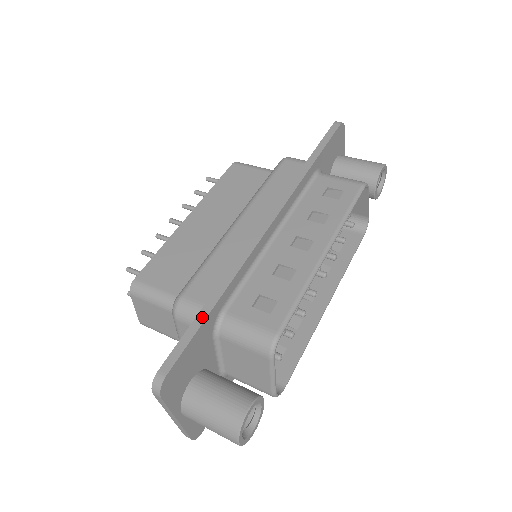
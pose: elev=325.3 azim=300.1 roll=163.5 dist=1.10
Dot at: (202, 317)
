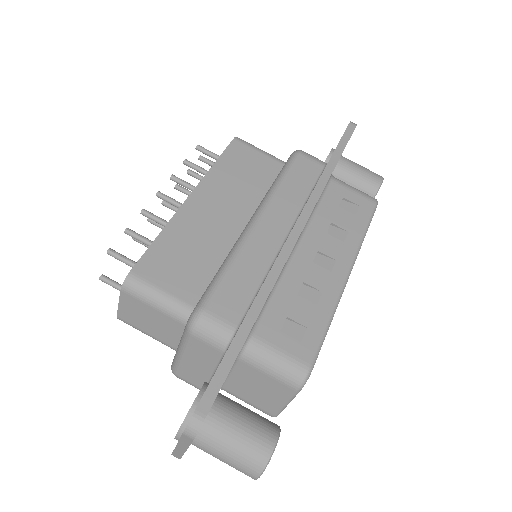
Dot at: (238, 344)
